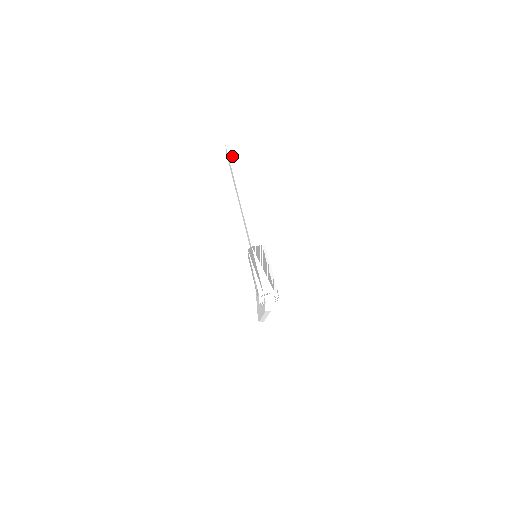
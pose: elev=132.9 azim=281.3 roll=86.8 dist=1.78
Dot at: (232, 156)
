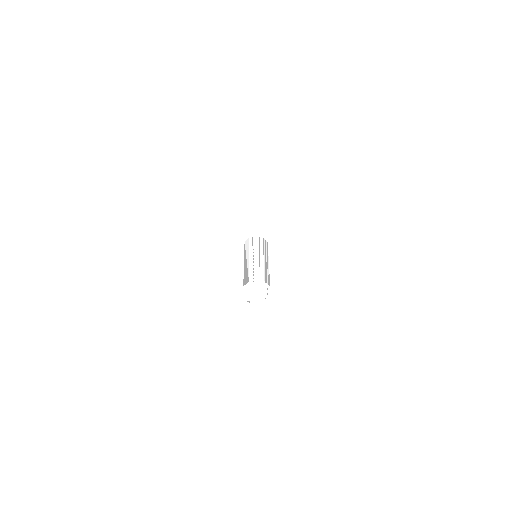
Dot at: (255, 169)
